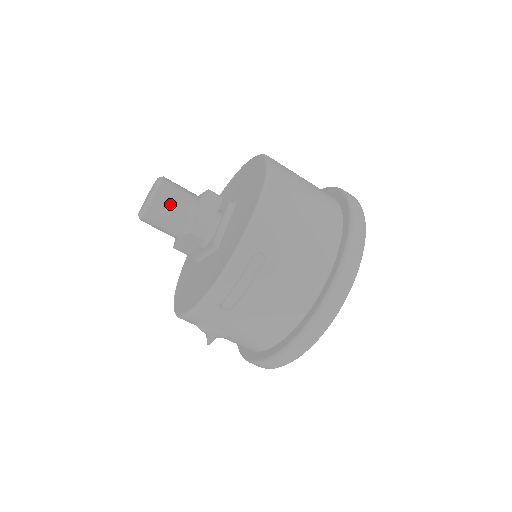
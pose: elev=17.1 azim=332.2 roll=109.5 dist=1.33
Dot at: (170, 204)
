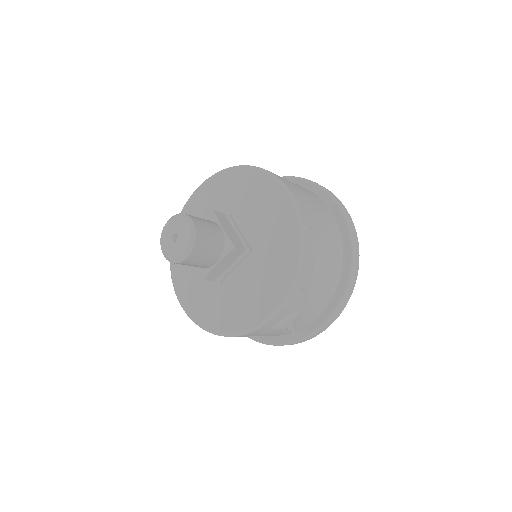
Dot at: (207, 231)
